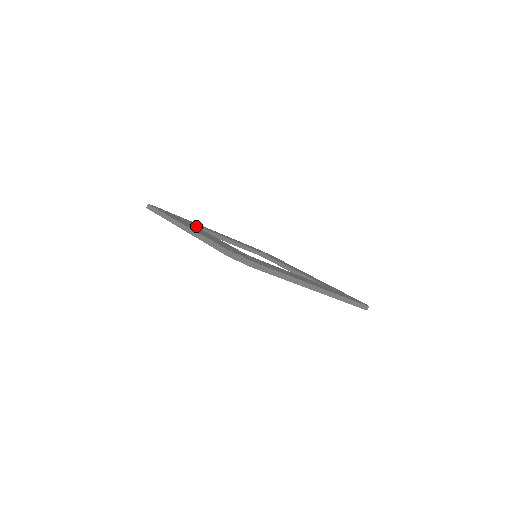
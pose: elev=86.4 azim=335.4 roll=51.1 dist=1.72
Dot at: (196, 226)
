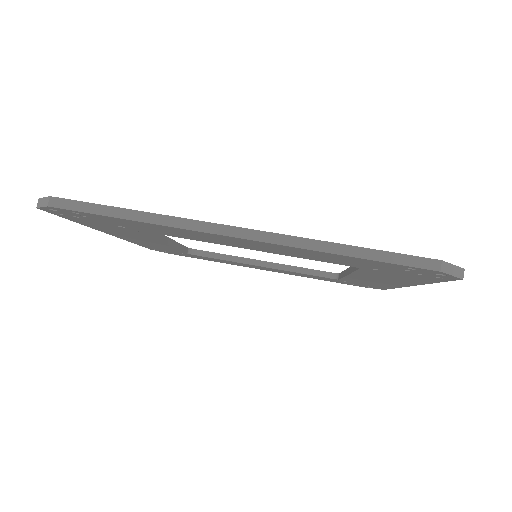
Dot at: (203, 251)
